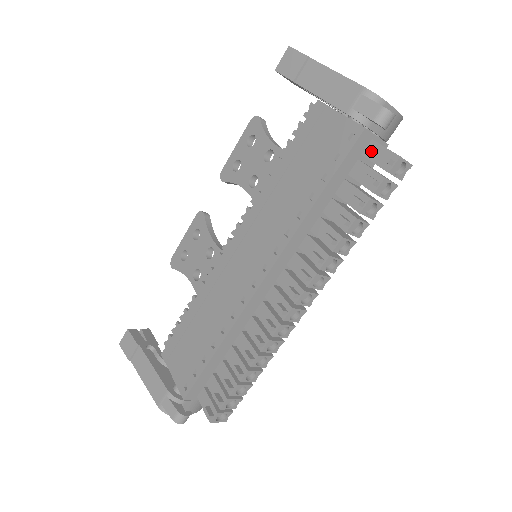
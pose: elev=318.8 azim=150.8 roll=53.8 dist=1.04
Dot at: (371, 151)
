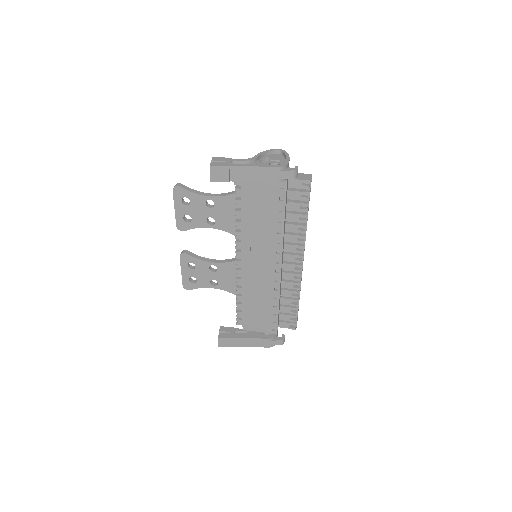
Dot at: (292, 184)
